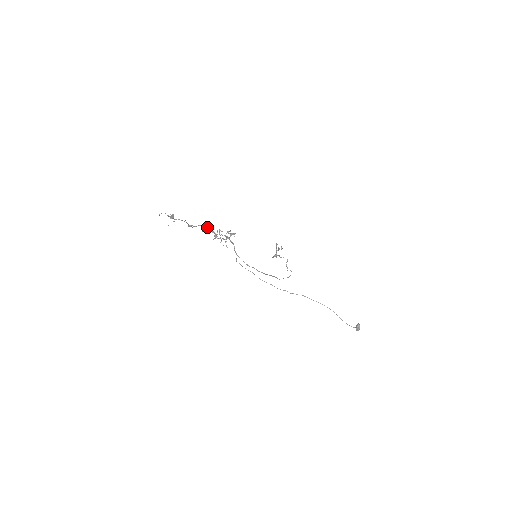
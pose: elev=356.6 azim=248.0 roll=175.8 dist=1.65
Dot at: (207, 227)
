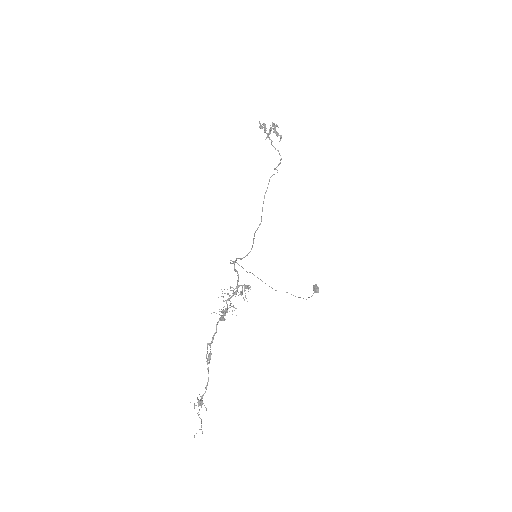
Dot at: occluded
